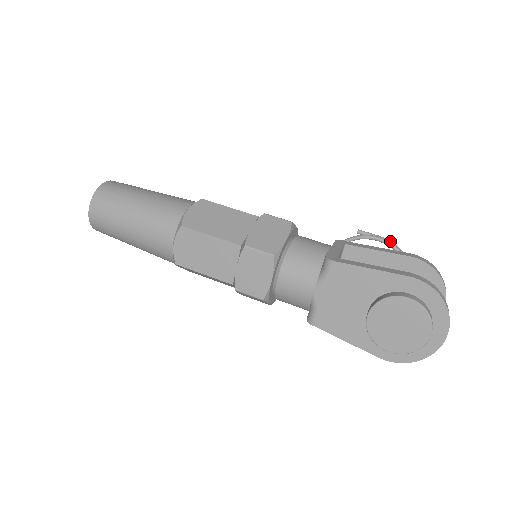
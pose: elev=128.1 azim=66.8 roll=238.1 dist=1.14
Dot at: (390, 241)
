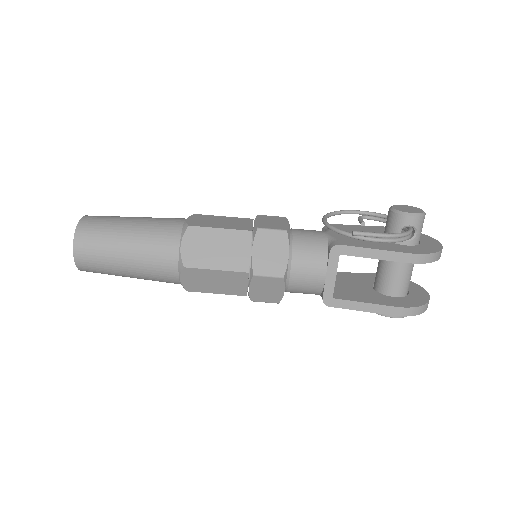
Dot at: (389, 238)
